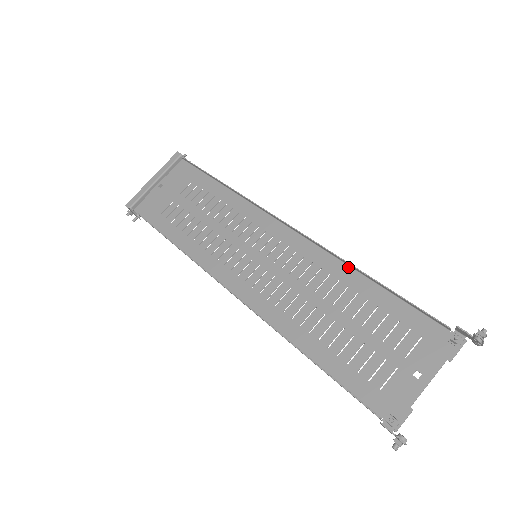
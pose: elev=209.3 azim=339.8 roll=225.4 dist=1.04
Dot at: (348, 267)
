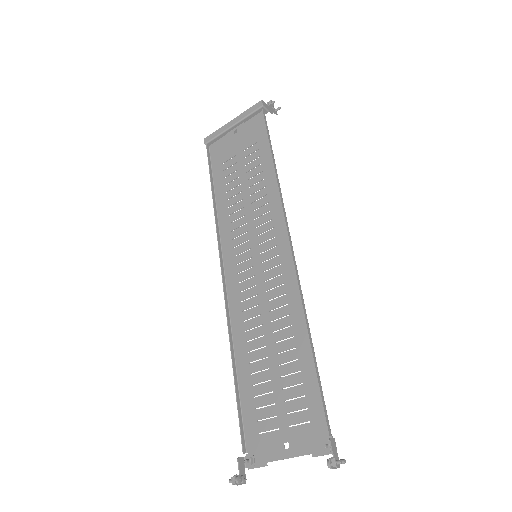
Dot at: (305, 319)
